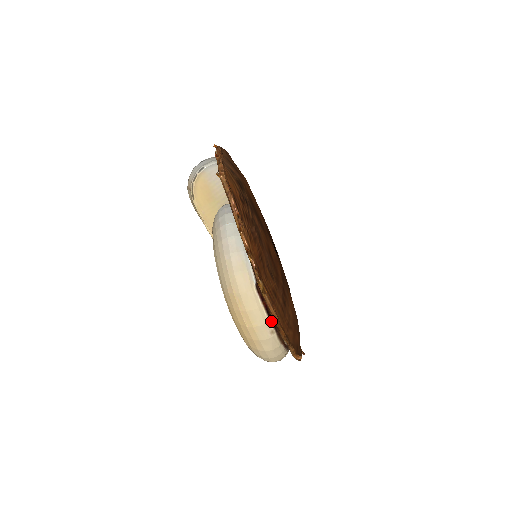
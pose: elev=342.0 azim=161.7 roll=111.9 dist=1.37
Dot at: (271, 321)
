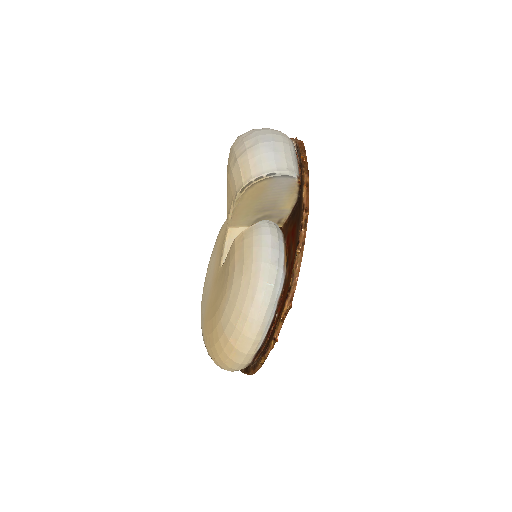
Dot at: occluded
